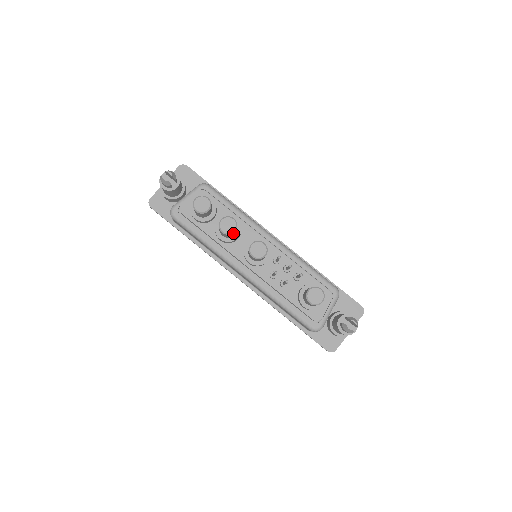
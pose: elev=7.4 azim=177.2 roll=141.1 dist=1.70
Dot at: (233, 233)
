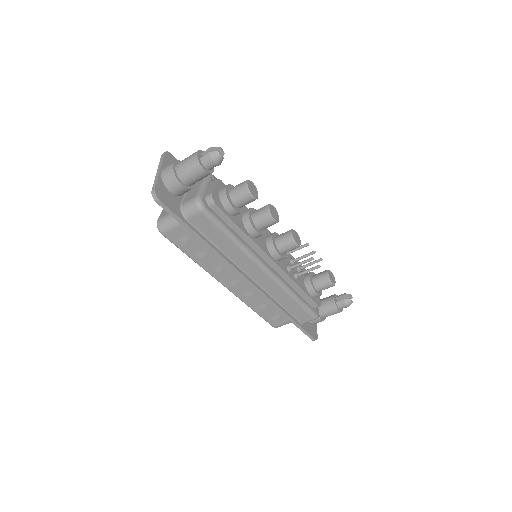
Dot at: occluded
